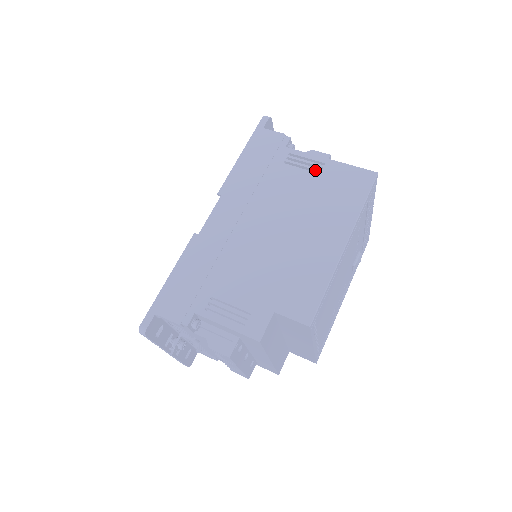
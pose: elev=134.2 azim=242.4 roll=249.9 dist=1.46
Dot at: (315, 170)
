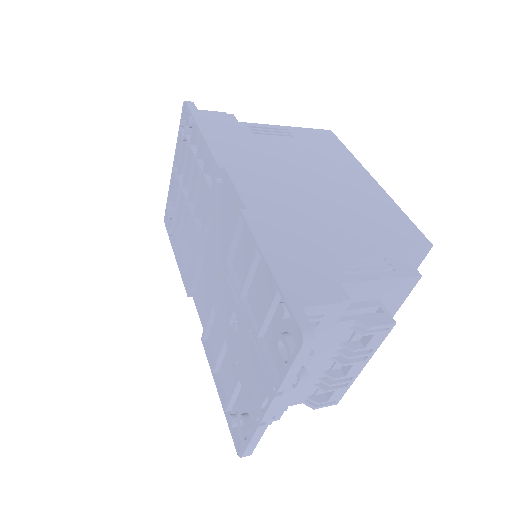
Dot at: (285, 135)
